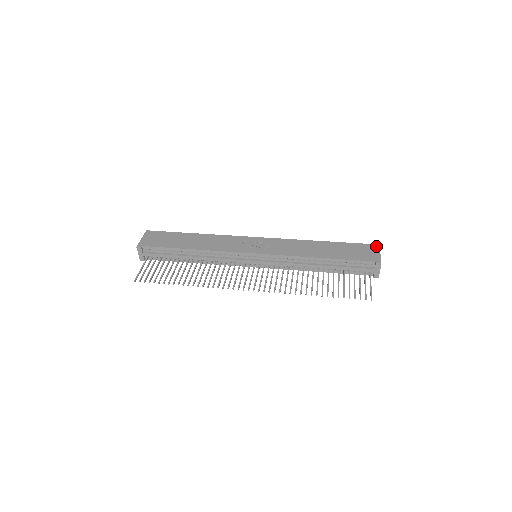
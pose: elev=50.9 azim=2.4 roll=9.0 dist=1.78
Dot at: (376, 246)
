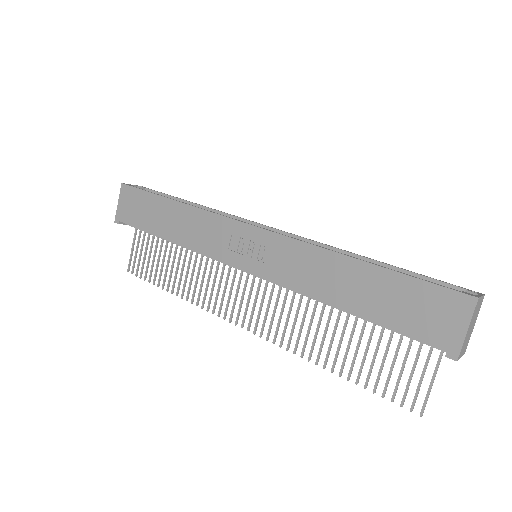
Dot at: (467, 302)
